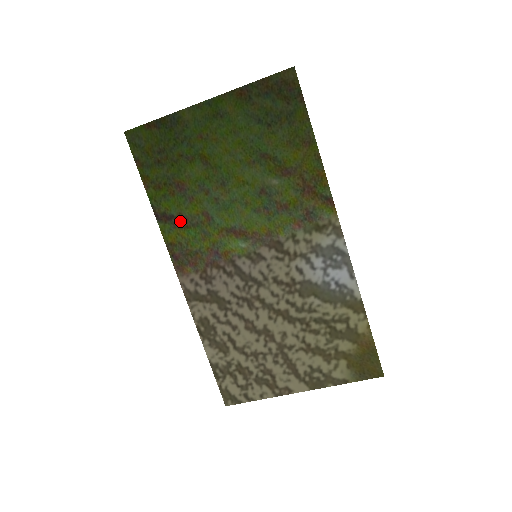
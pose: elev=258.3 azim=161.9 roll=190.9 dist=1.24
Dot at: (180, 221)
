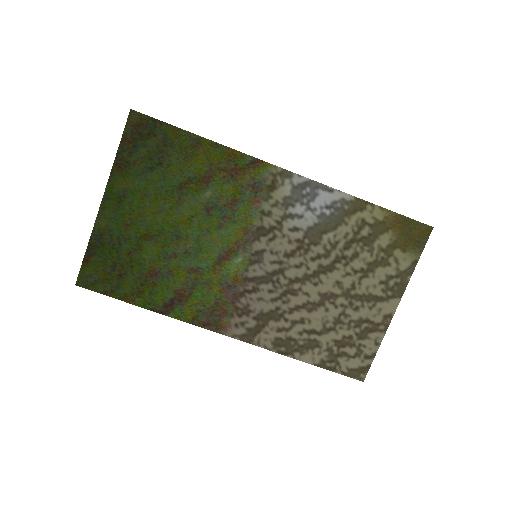
Dot at: (181, 296)
